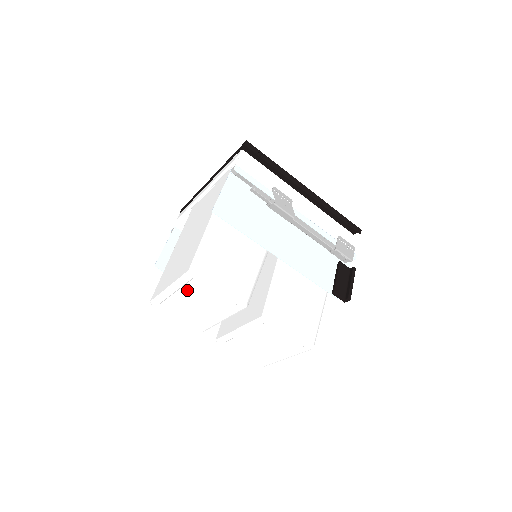
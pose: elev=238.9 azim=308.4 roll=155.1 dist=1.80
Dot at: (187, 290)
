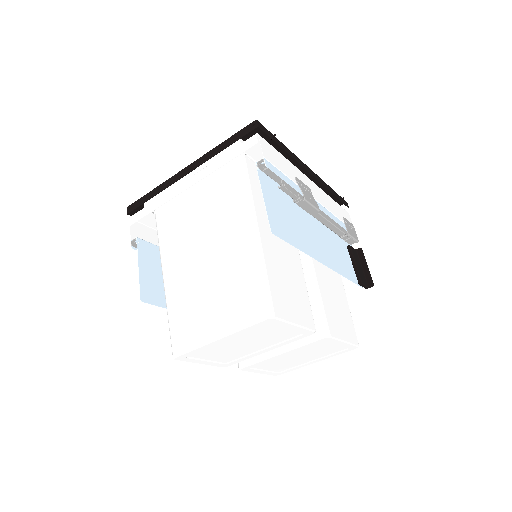
Dot at: (244, 335)
